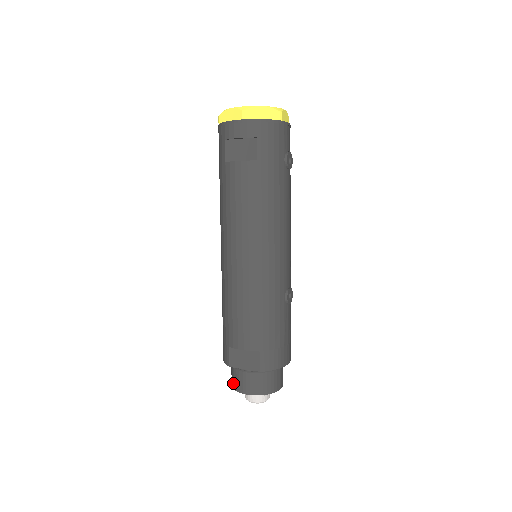
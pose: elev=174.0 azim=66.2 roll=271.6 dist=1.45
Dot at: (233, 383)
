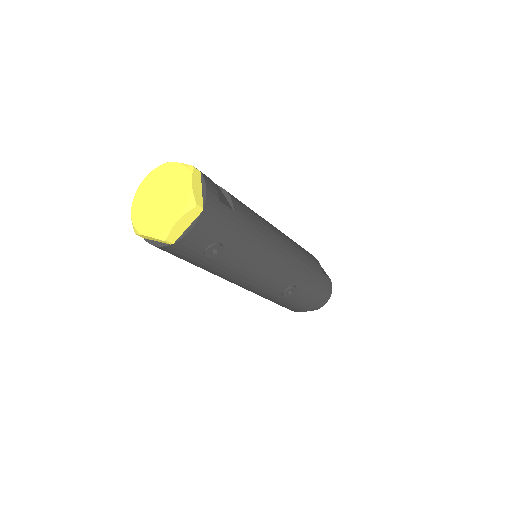
Dot at: occluded
